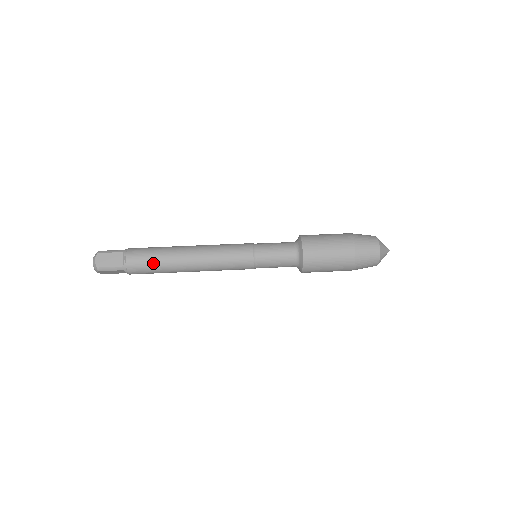
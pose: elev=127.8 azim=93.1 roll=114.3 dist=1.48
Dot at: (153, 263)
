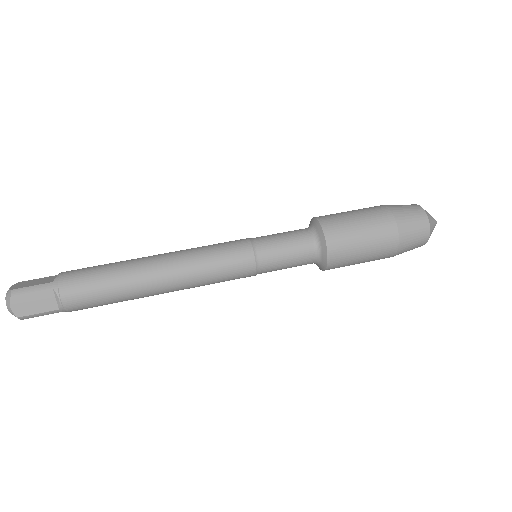
Dot at: (106, 298)
